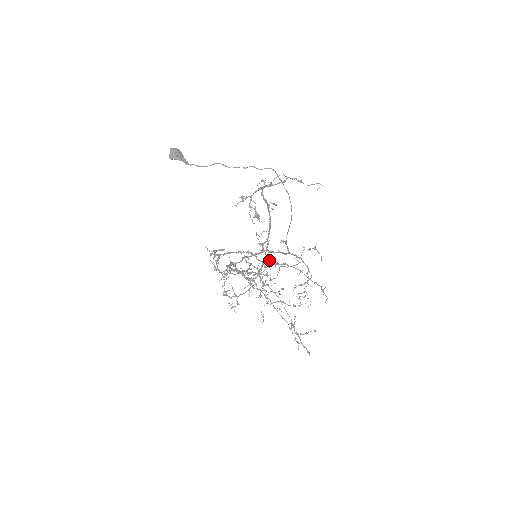
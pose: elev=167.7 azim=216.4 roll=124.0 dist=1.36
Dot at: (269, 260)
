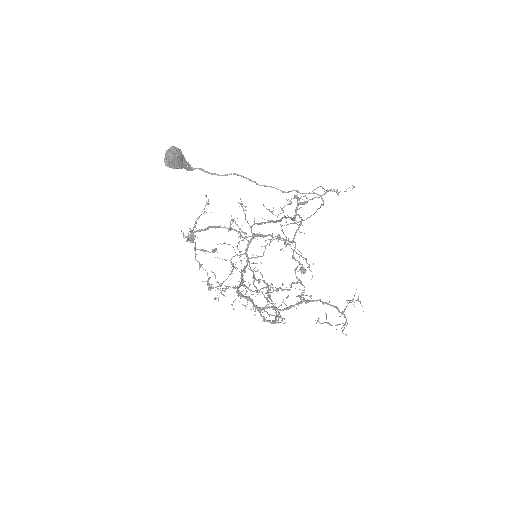
Dot at: (254, 235)
